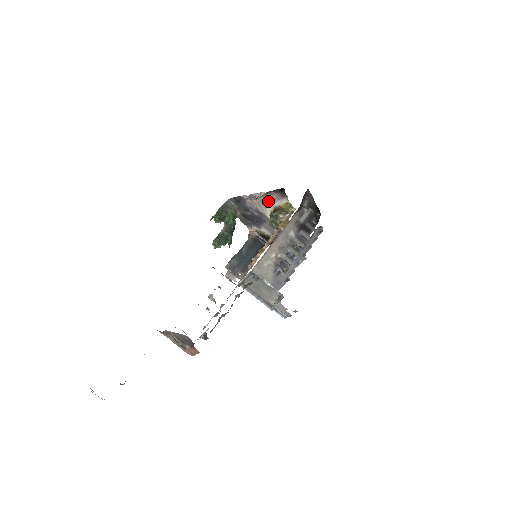
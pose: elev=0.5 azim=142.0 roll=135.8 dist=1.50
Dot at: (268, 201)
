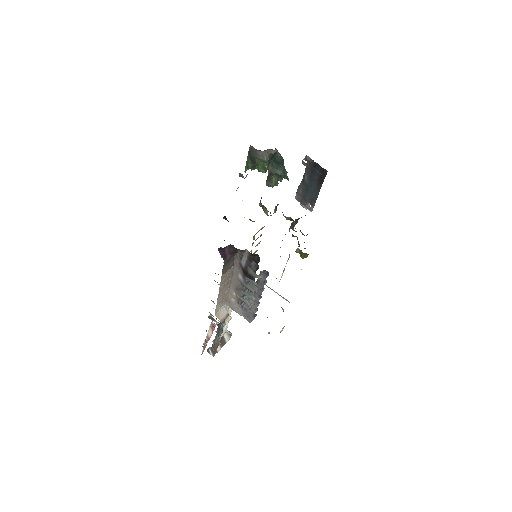
Dot at: occluded
